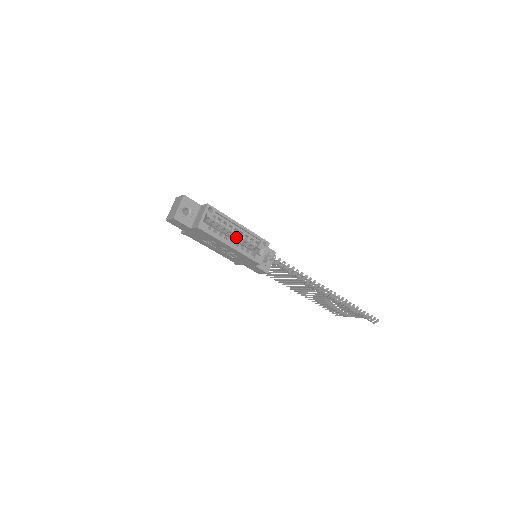
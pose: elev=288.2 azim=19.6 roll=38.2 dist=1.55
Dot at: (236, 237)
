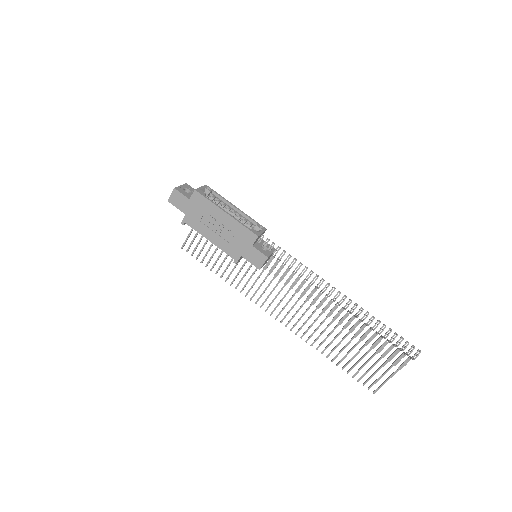
Dot at: occluded
